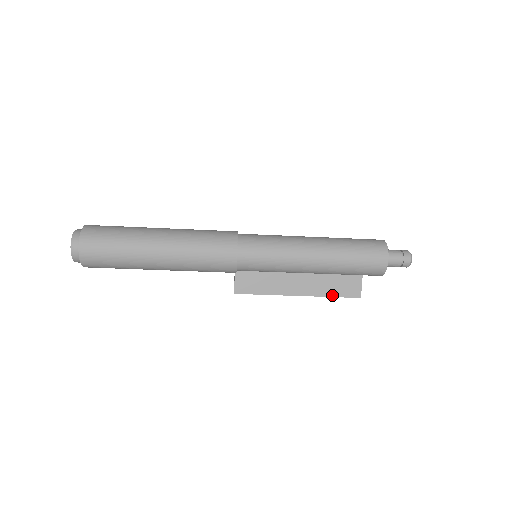
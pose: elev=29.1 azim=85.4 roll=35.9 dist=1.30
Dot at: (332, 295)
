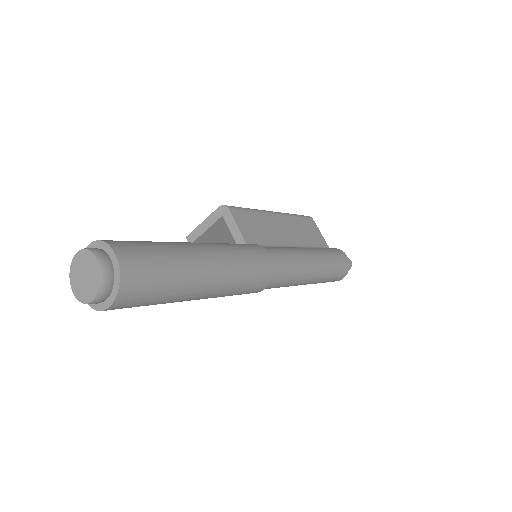
Dot at: occluded
